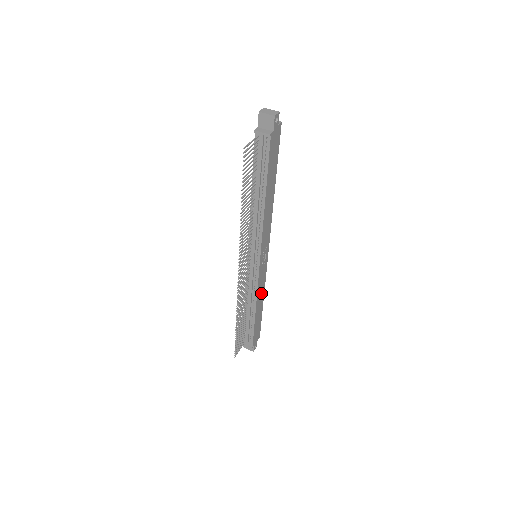
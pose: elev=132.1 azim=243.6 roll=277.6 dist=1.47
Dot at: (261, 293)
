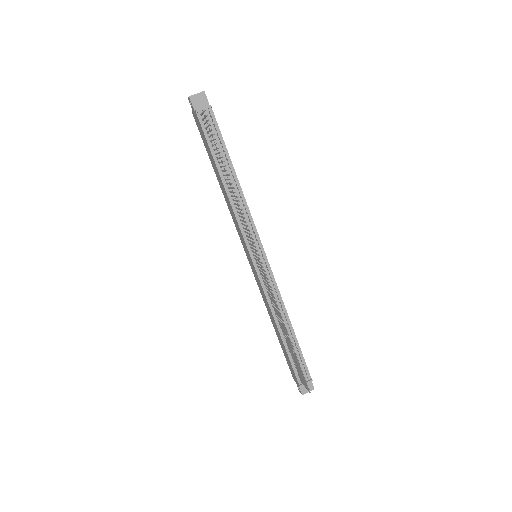
Dot at: occluded
